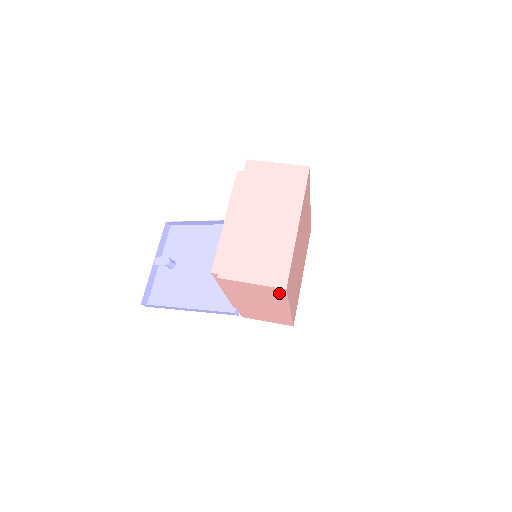
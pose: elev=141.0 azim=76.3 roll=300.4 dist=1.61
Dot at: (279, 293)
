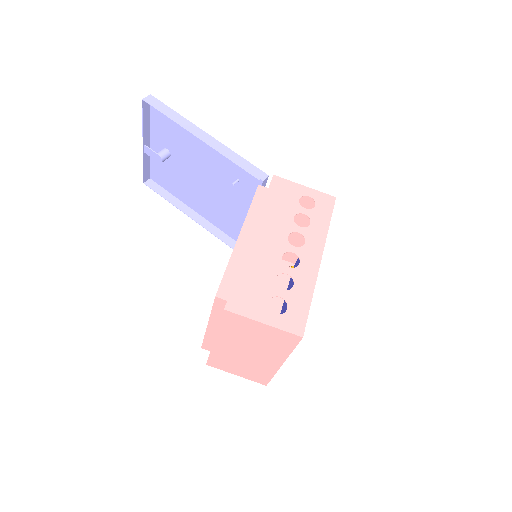
Dot at: occluded
